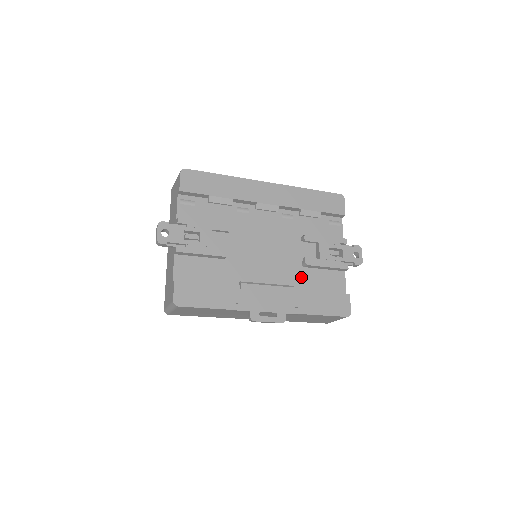
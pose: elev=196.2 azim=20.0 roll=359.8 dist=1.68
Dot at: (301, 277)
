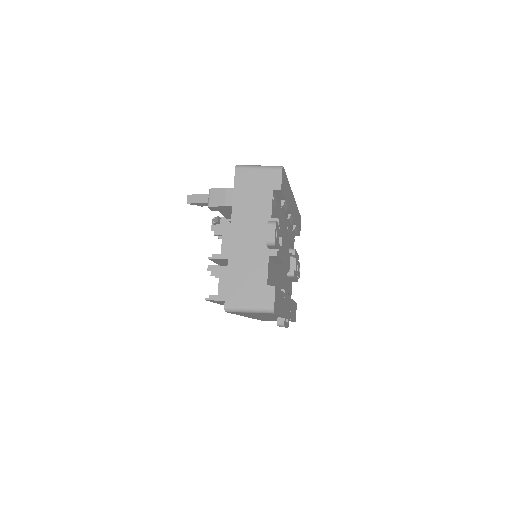
Dot at: occluded
